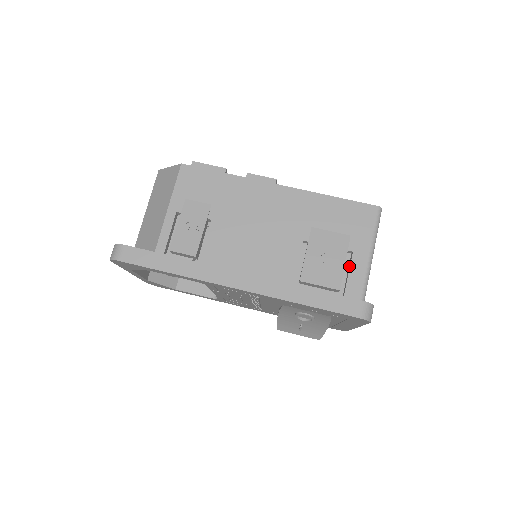
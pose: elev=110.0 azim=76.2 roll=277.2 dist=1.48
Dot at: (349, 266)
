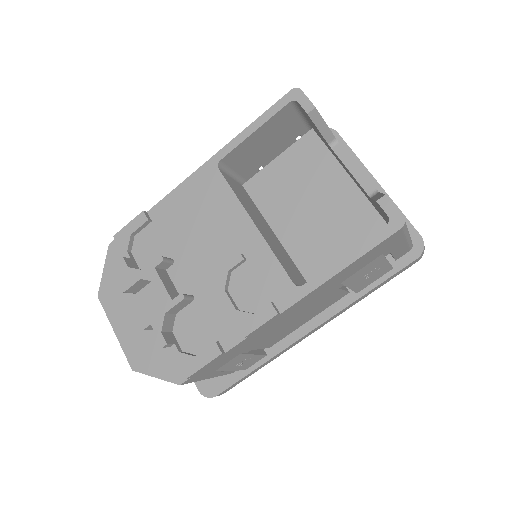
Dot at: occluded
